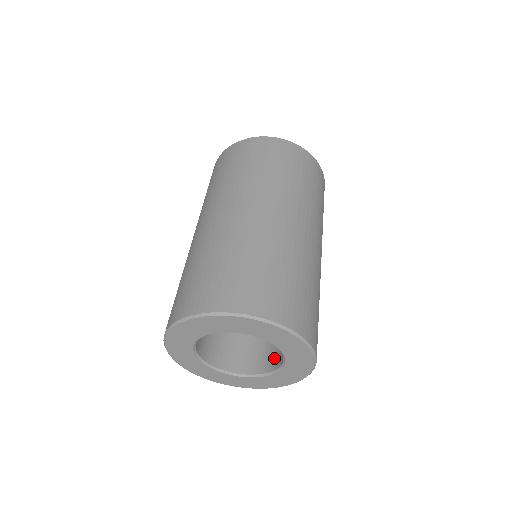
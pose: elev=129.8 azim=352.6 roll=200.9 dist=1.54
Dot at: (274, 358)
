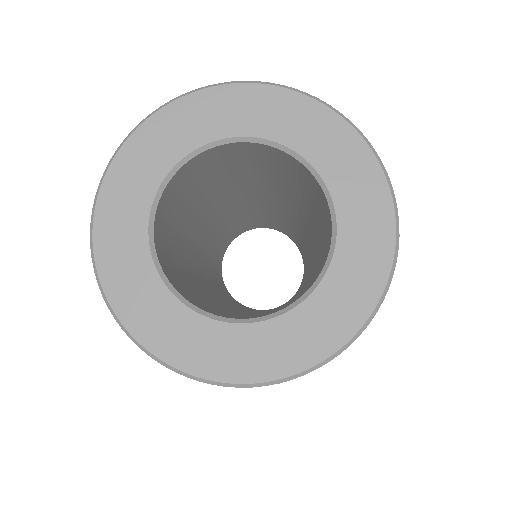
Dot at: (324, 211)
